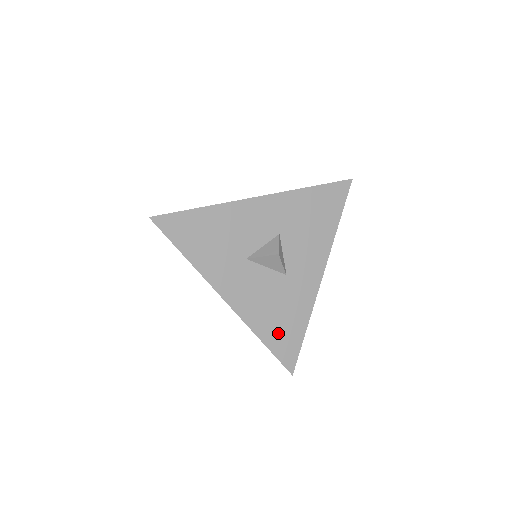
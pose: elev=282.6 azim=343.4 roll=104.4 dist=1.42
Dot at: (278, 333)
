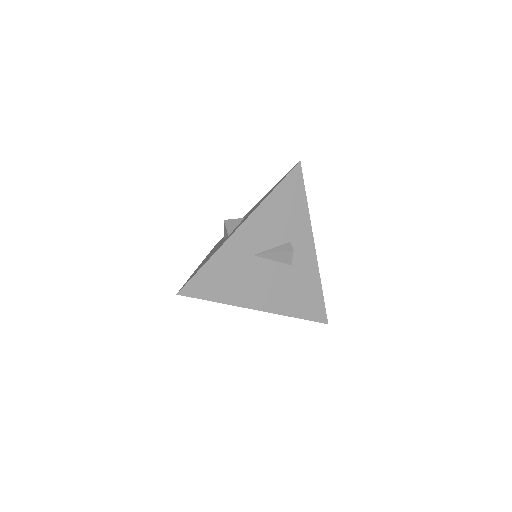
Dot at: occluded
